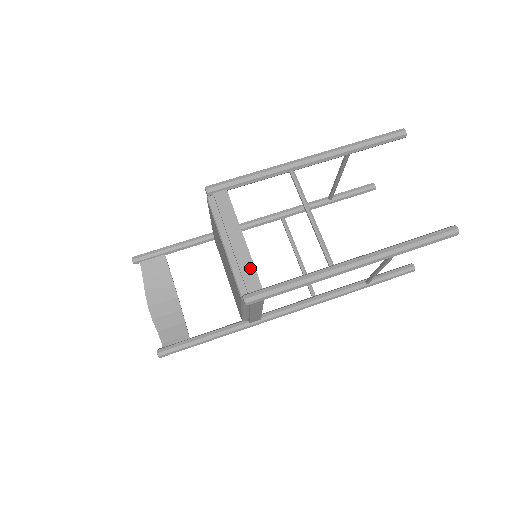
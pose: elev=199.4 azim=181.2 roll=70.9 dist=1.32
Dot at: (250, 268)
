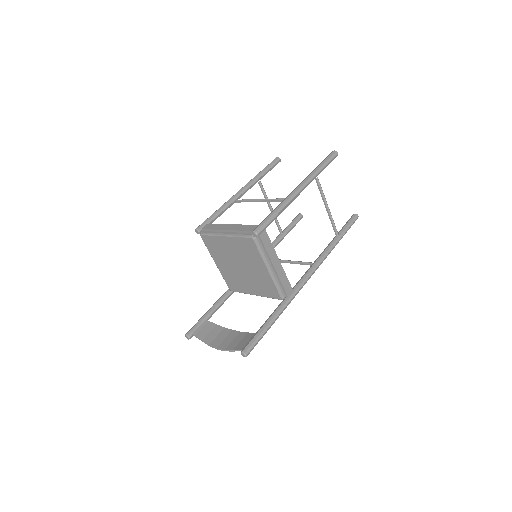
Dot at: (246, 227)
